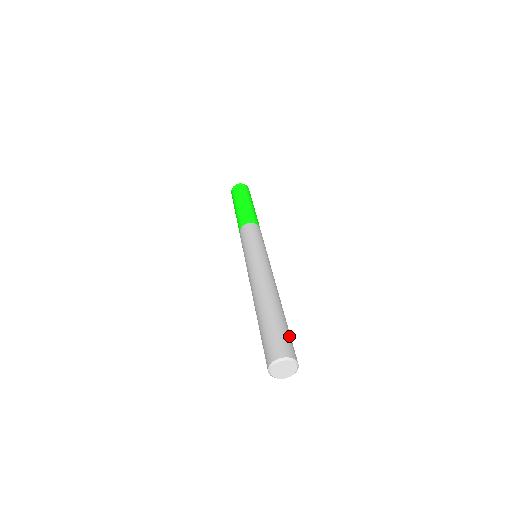
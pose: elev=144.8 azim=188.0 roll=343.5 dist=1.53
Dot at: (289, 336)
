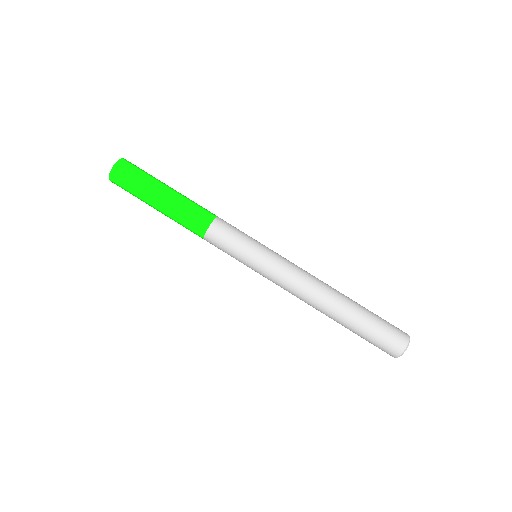
Dot at: (383, 319)
